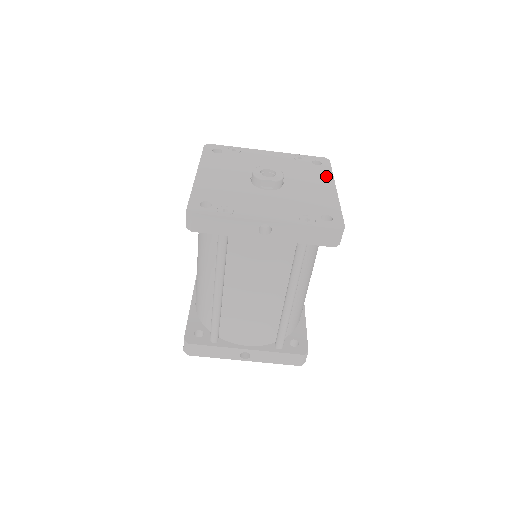
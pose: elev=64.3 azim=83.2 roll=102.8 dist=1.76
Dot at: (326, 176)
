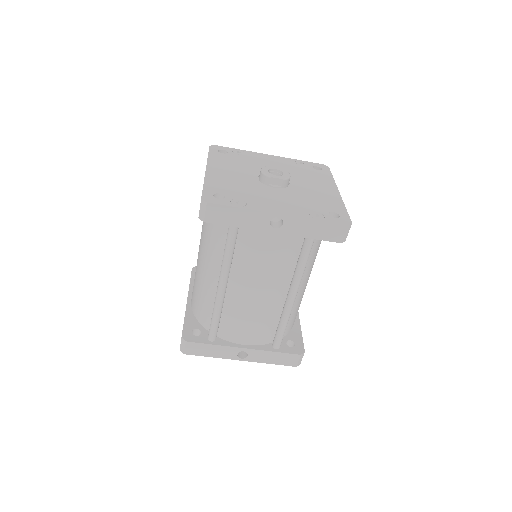
Dot at: (328, 180)
